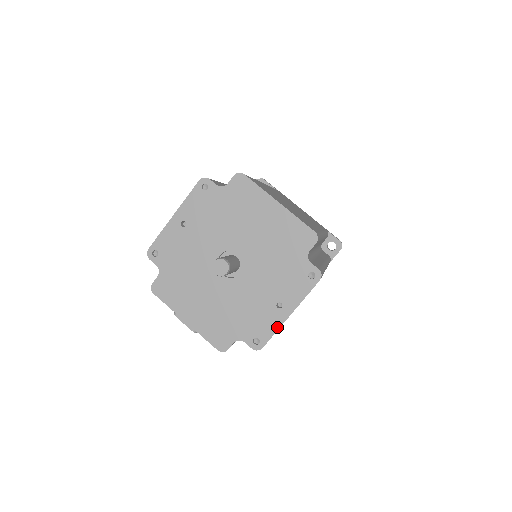
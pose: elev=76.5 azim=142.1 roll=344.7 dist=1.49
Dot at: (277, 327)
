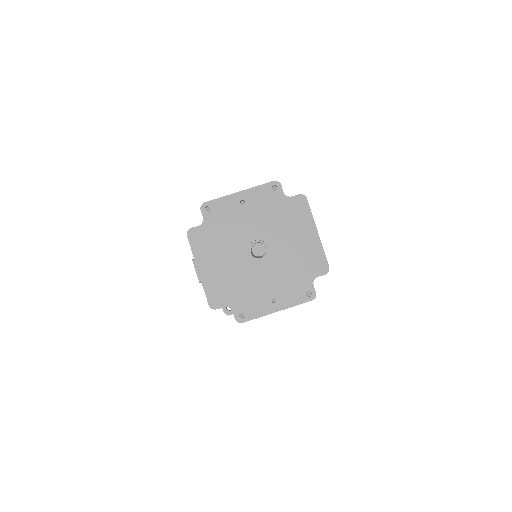
Dot at: (263, 314)
